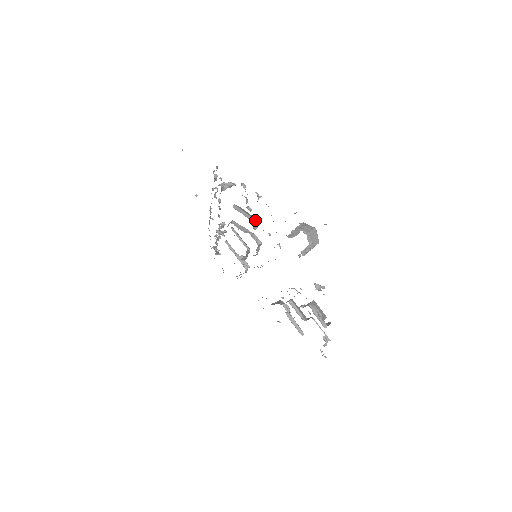
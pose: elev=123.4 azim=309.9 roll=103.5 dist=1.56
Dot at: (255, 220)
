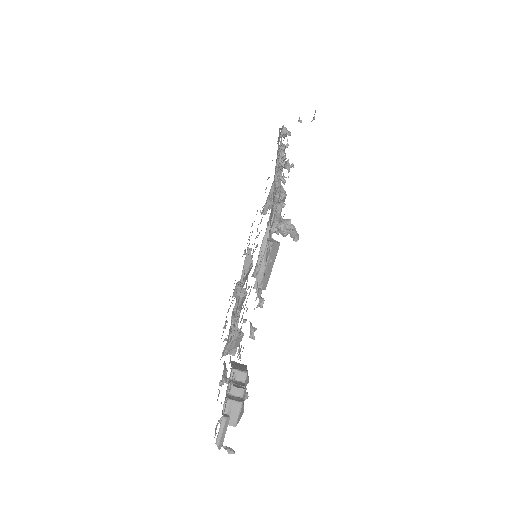
Dot at: occluded
